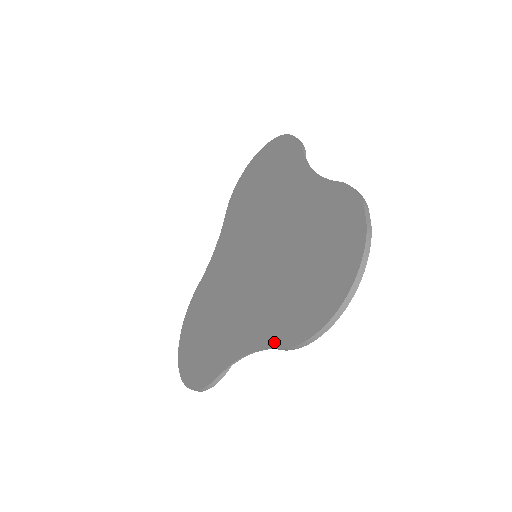
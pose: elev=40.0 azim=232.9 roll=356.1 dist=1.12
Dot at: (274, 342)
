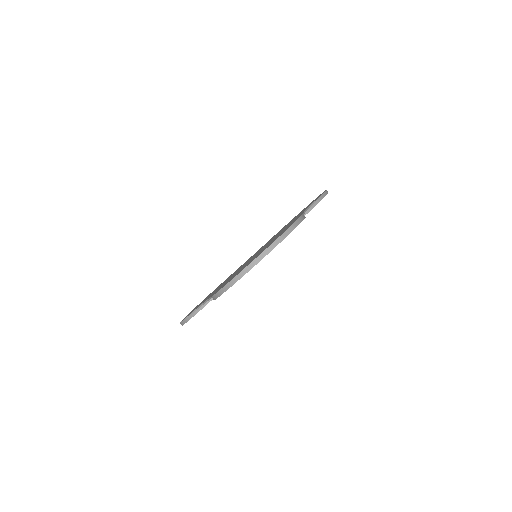
Dot at: (213, 294)
